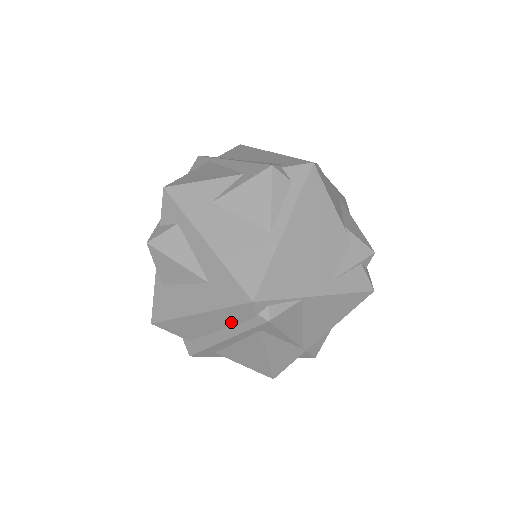
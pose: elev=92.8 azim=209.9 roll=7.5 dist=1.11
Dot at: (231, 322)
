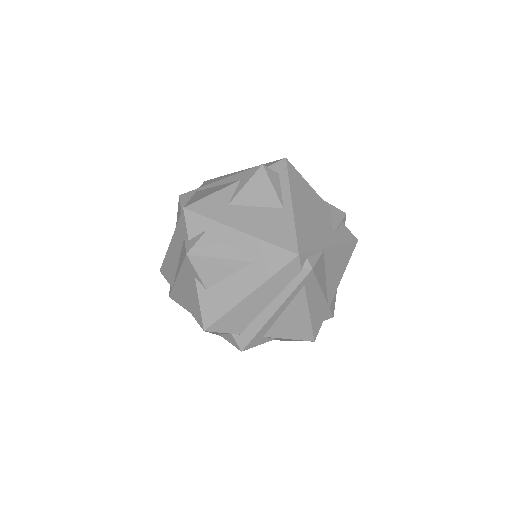
Dot at: (280, 289)
